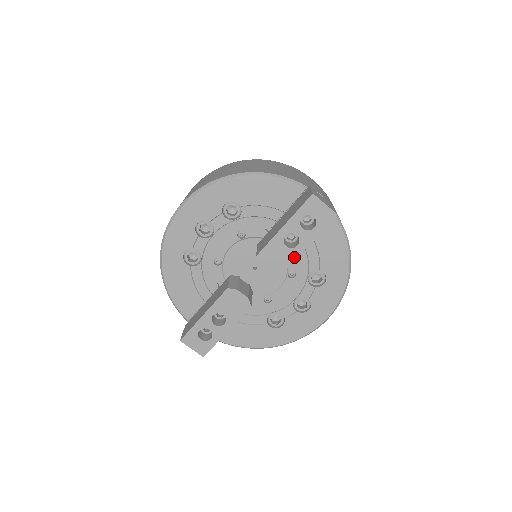
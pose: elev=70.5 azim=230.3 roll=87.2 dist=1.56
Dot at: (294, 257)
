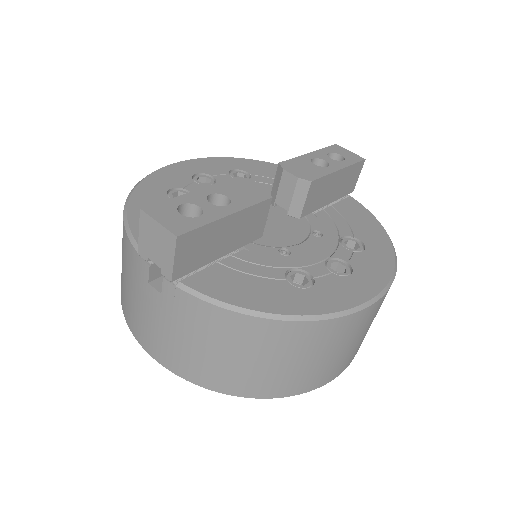
Dot at: (326, 173)
